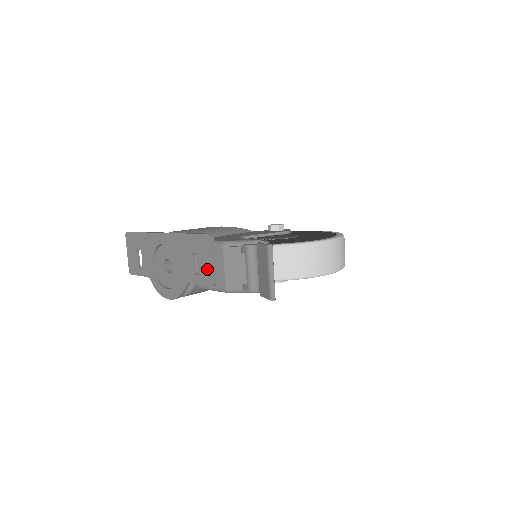
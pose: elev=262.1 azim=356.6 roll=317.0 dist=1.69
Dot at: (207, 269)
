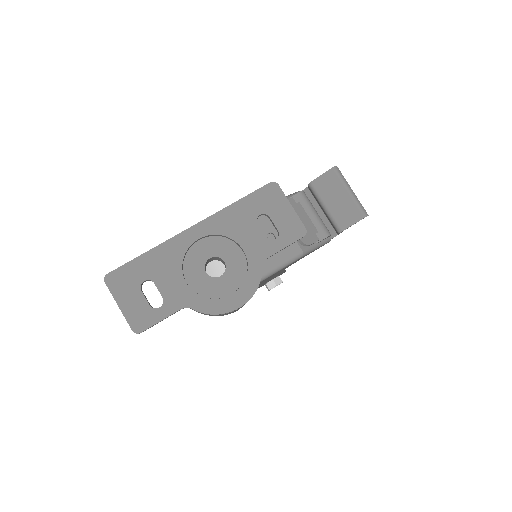
Dot at: (289, 221)
